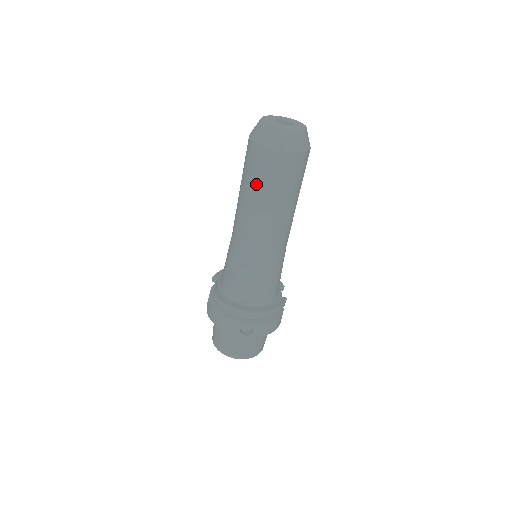
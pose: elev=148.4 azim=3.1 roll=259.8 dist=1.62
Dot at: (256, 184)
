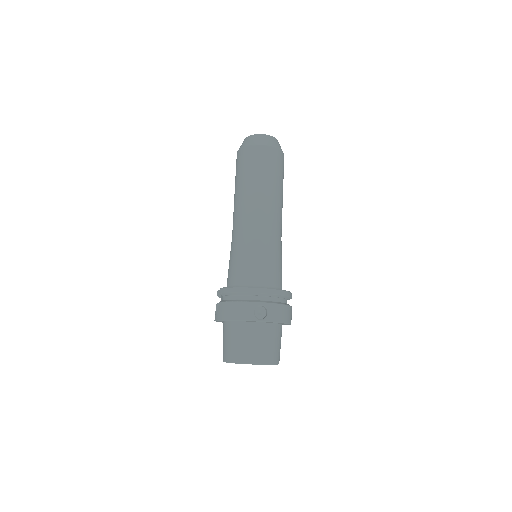
Dot at: (249, 174)
